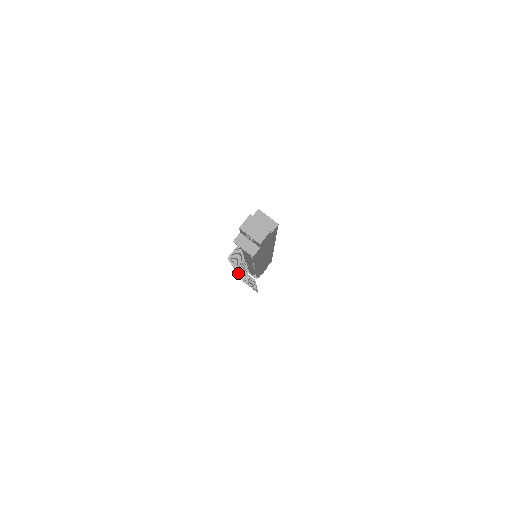
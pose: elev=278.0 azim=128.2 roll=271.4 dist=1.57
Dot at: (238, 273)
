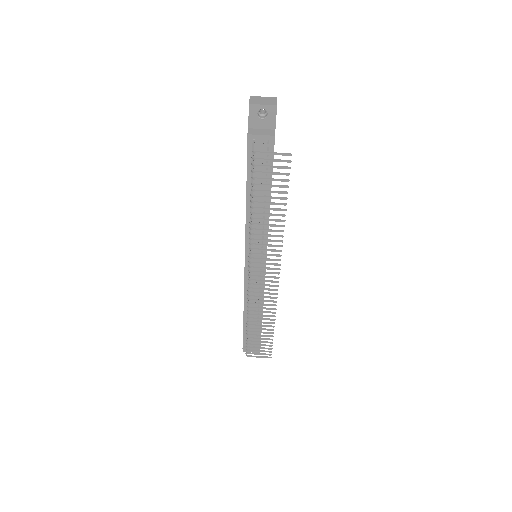
Dot at: (255, 250)
